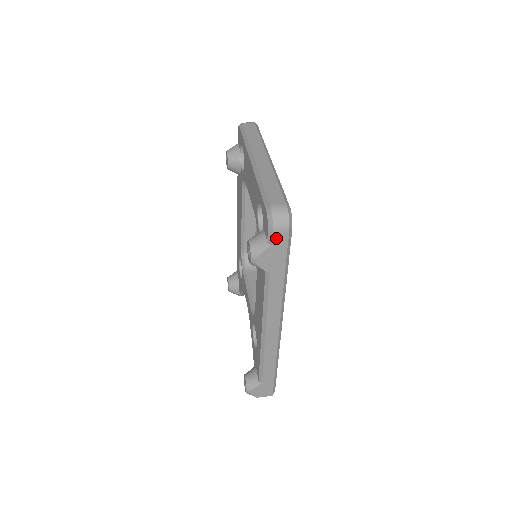
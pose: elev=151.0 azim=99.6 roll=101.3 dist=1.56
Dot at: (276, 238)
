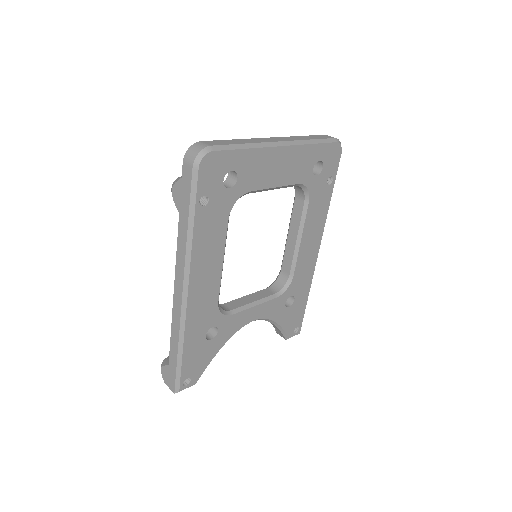
Dot at: (185, 170)
